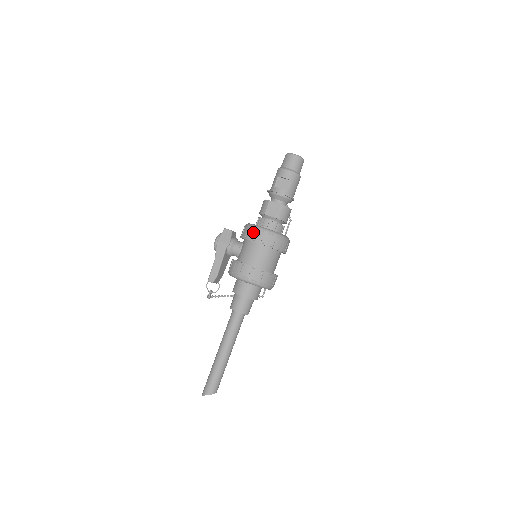
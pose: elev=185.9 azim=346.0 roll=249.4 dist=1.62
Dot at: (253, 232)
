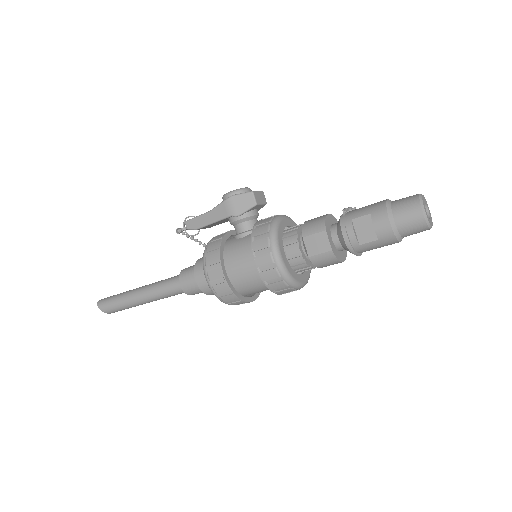
Dot at: (263, 246)
